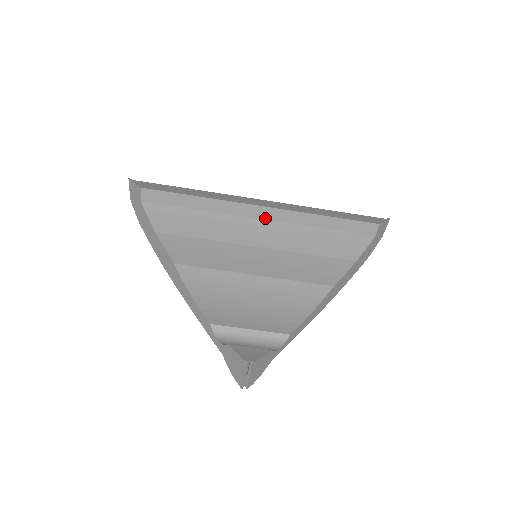
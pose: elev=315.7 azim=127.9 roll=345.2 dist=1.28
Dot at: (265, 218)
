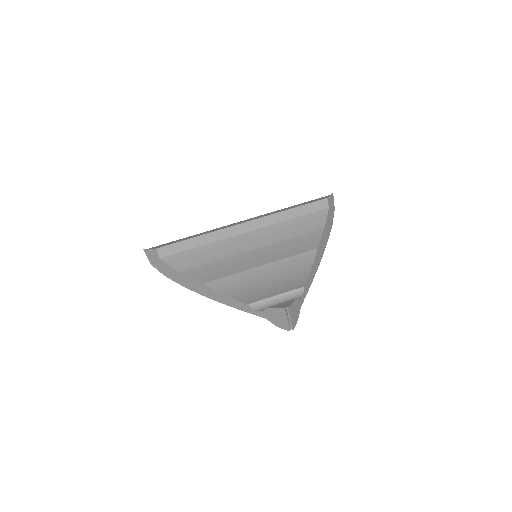
Dot at: (249, 230)
